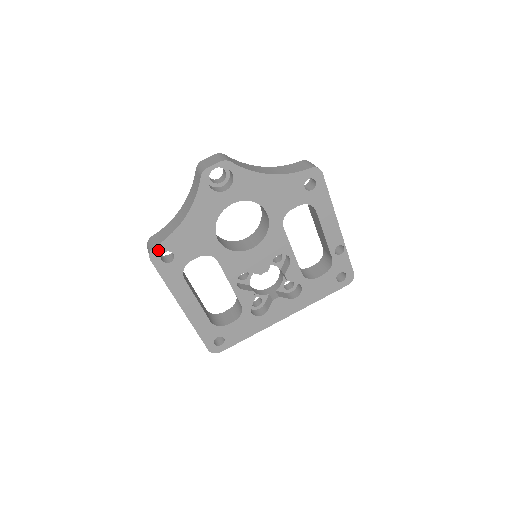
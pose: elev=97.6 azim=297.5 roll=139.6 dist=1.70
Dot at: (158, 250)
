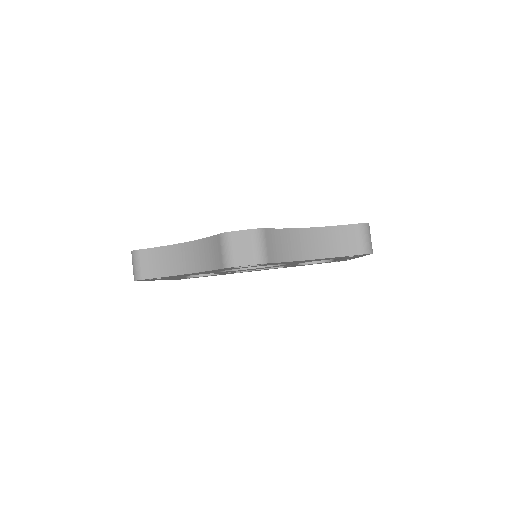
Dot at: (146, 279)
